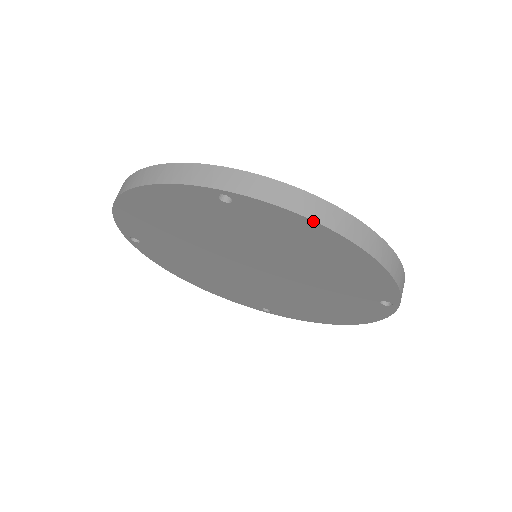
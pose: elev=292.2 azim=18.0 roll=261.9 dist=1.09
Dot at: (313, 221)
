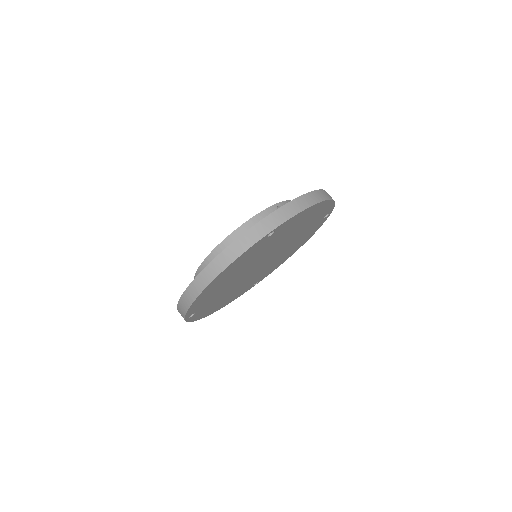
Dot at: (310, 207)
